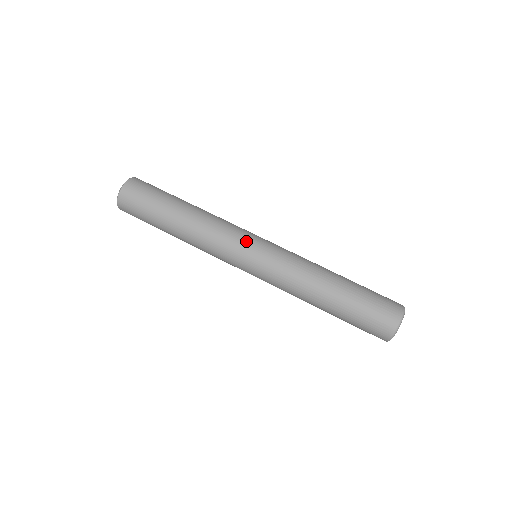
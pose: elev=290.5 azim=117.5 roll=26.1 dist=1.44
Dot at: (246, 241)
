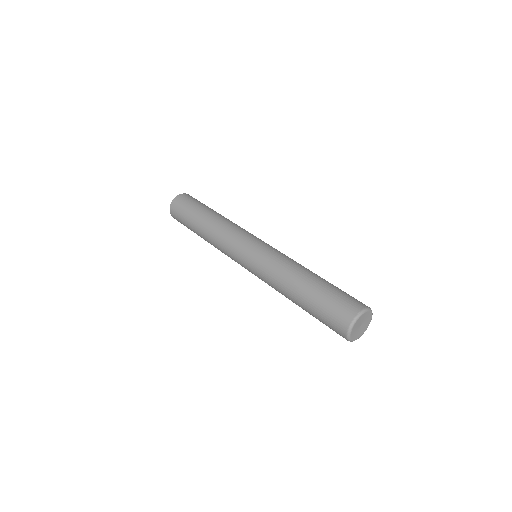
Dot at: (247, 239)
